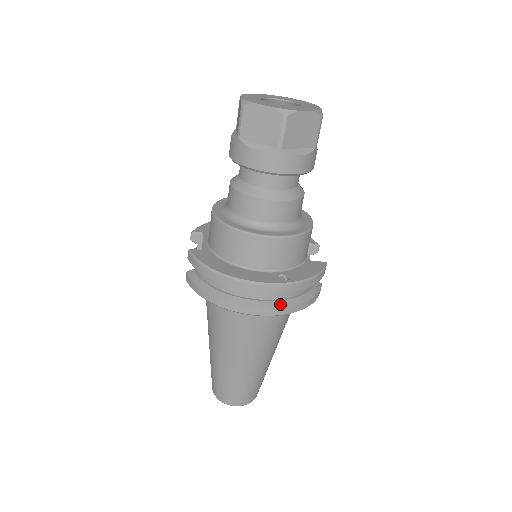
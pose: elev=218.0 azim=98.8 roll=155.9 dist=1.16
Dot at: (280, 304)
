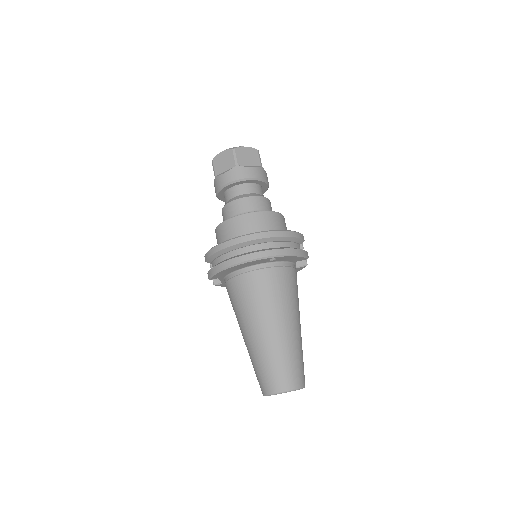
Dot at: (270, 249)
